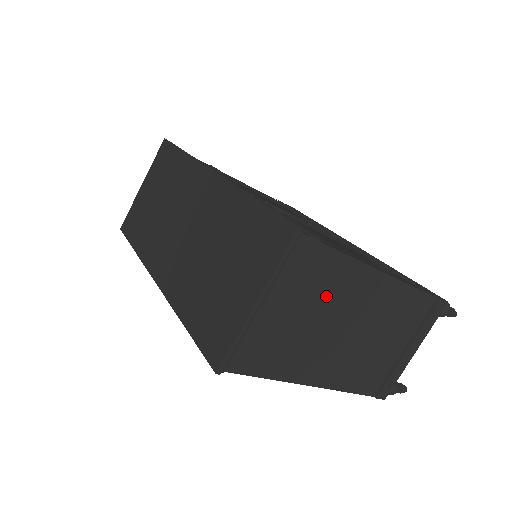
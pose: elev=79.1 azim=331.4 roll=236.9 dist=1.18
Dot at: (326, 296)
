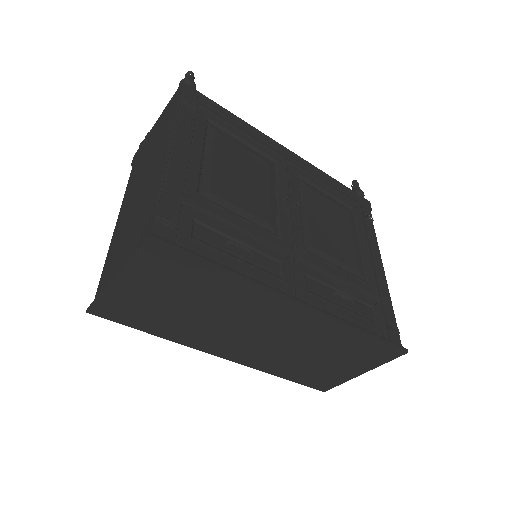
Dot at: occluded
